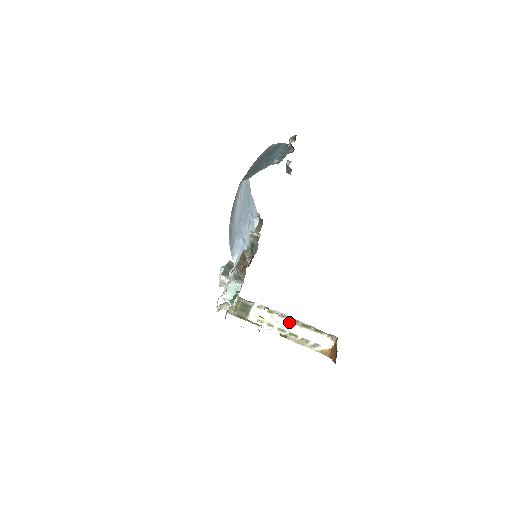
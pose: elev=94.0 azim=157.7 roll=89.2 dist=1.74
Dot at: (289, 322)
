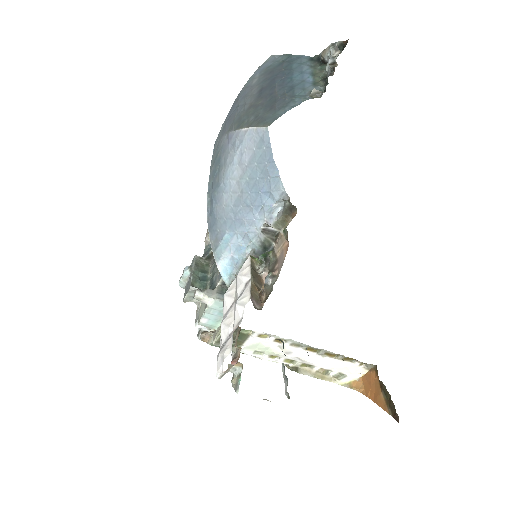
Dot at: (306, 351)
